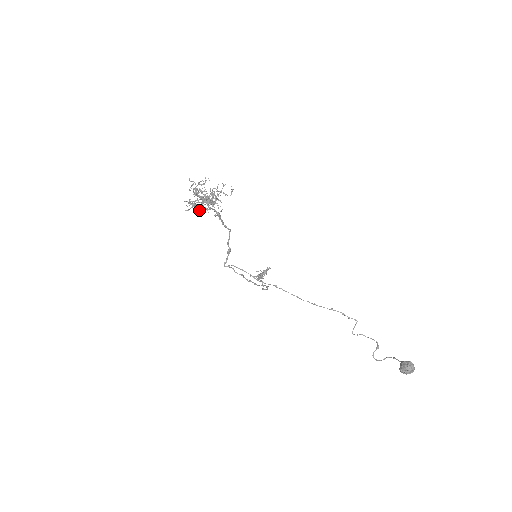
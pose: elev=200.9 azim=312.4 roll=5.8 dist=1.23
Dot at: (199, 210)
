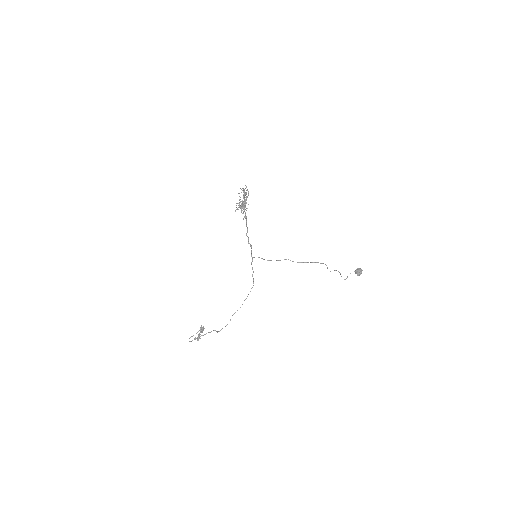
Dot at: (244, 208)
